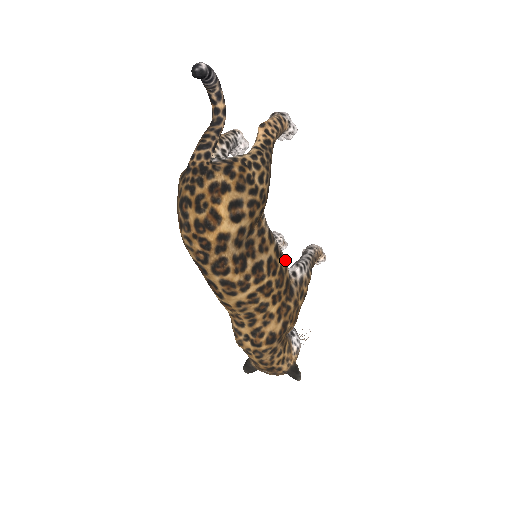
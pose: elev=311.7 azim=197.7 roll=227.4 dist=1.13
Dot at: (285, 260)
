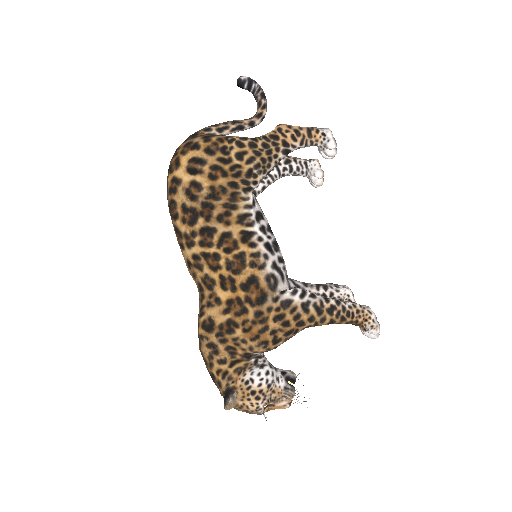
Dot at: (262, 258)
